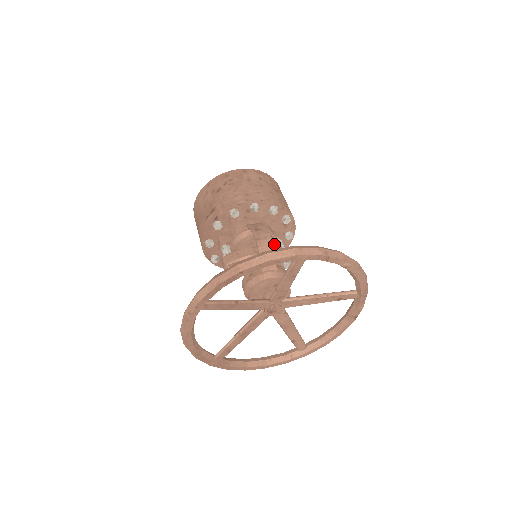
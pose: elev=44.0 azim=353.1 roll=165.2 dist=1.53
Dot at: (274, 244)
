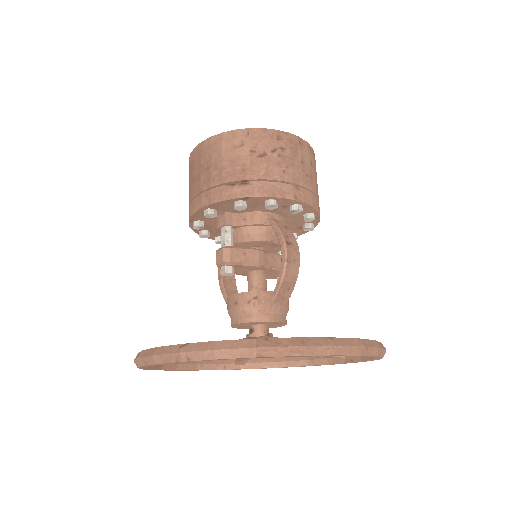
Dot at: occluded
